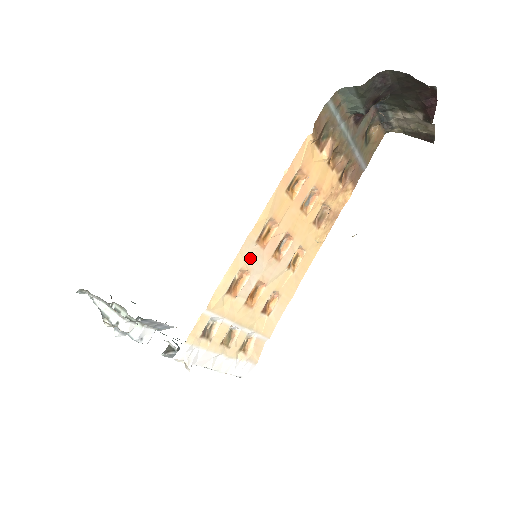
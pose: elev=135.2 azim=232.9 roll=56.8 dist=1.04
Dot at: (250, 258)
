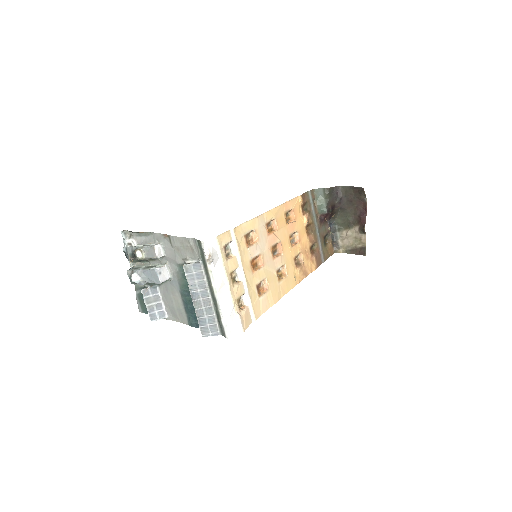
Dot at: (261, 230)
